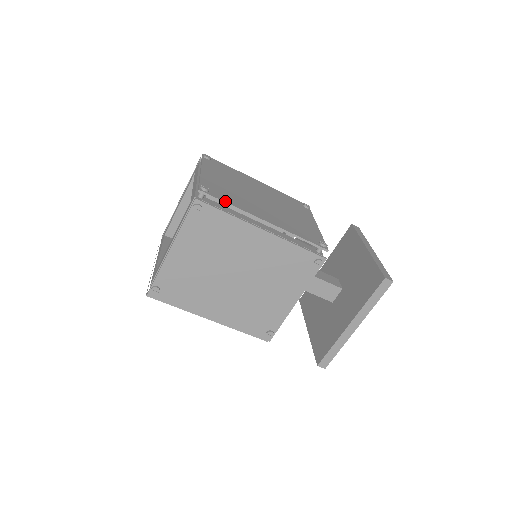
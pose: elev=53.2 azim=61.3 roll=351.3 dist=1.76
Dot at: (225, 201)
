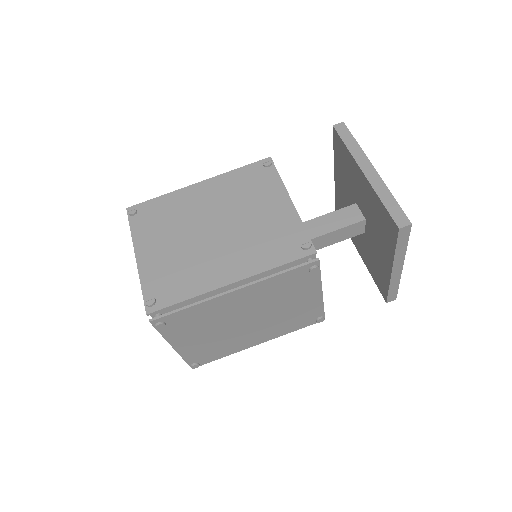
Dot at: occluded
